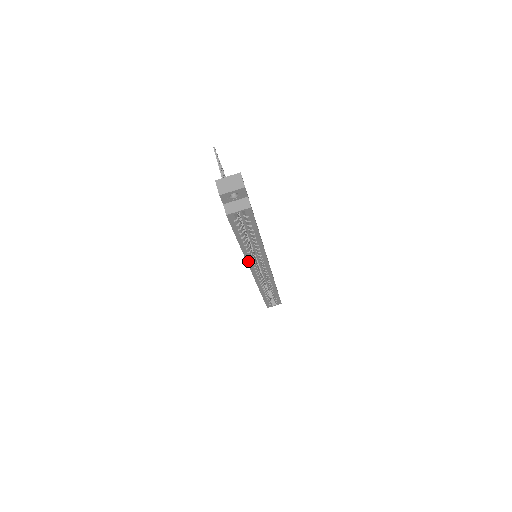
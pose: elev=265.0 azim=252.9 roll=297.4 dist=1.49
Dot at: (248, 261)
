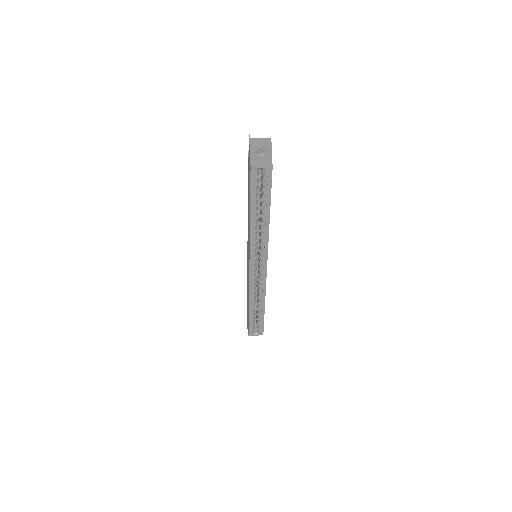
Dot at: (251, 245)
